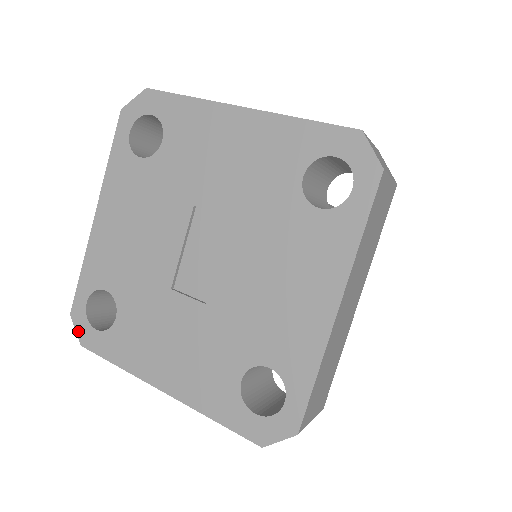
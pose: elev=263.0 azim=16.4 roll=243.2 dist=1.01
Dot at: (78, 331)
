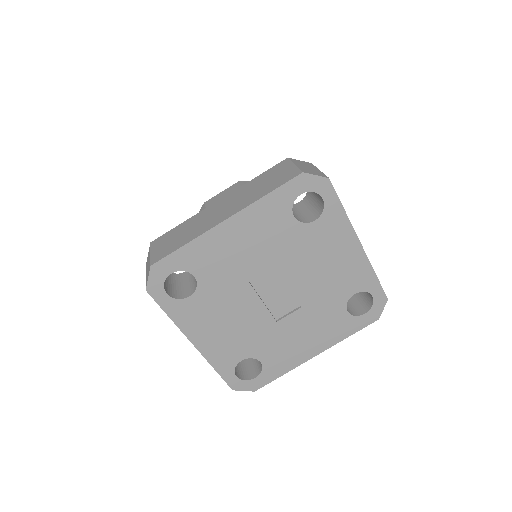
Dot at: (246, 390)
